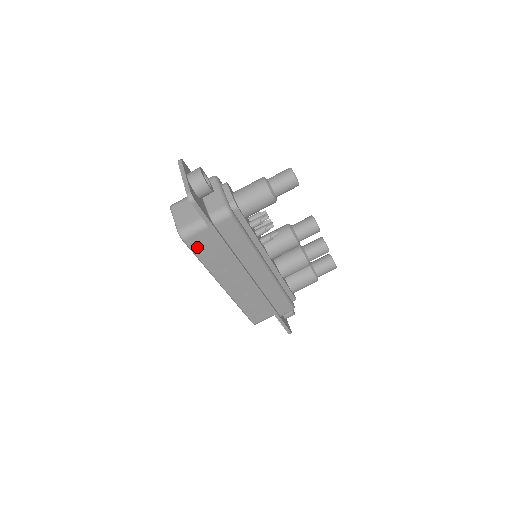
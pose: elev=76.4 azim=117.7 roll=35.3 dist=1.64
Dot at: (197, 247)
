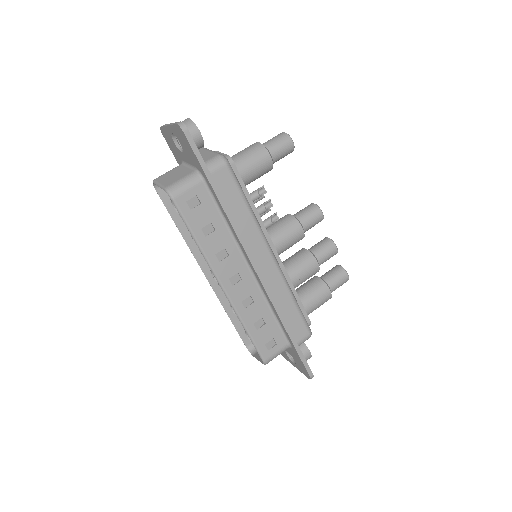
Dot at: (189, 212)
